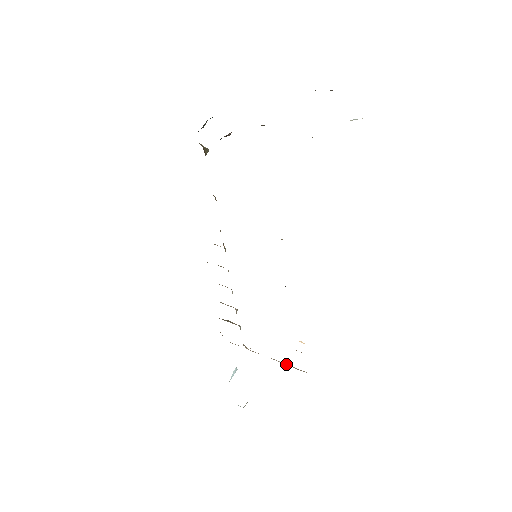
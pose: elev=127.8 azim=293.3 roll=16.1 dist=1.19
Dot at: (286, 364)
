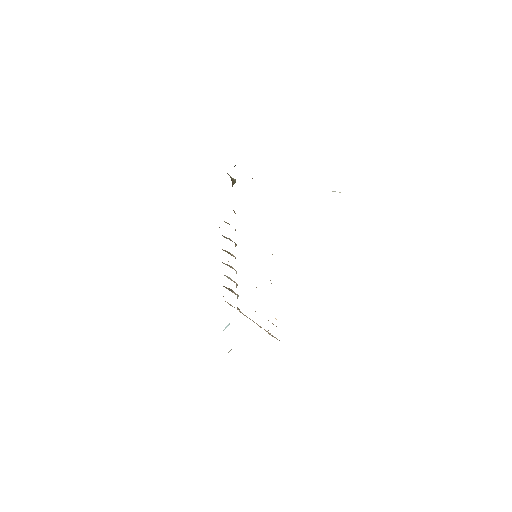
Dot at: (265, 330)
